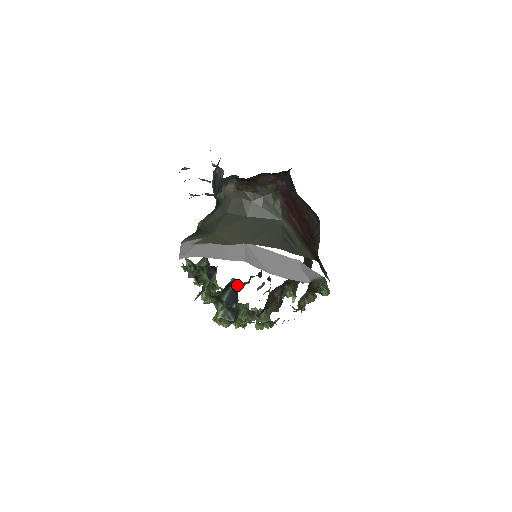
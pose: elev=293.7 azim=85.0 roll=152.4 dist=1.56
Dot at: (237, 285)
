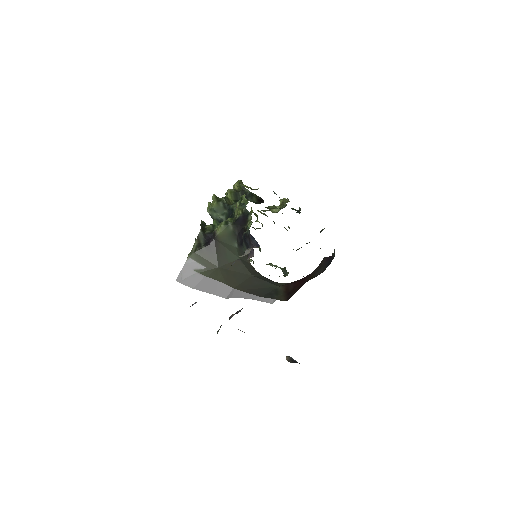
Dot at: occluded
